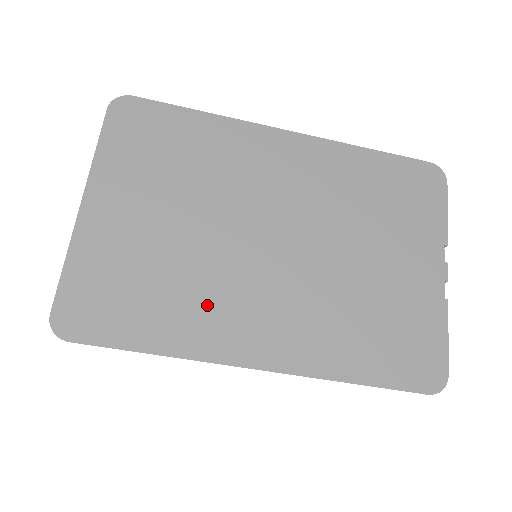
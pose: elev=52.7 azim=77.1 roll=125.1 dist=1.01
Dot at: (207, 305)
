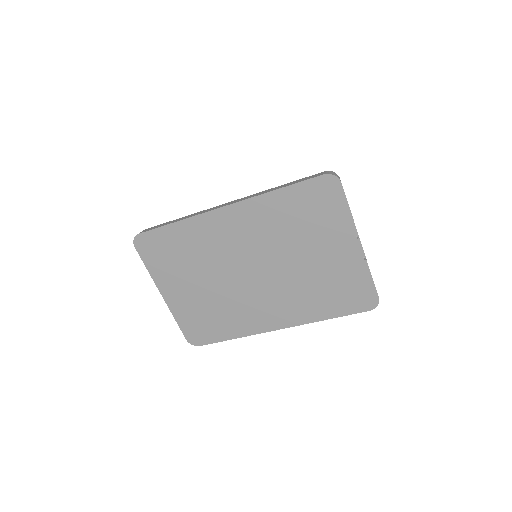
Dot at: (241, 314)
